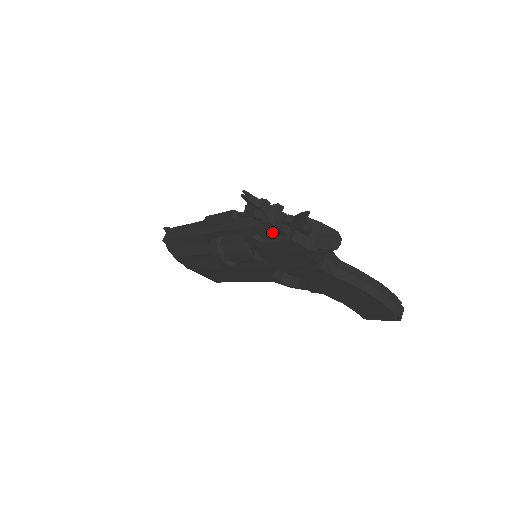
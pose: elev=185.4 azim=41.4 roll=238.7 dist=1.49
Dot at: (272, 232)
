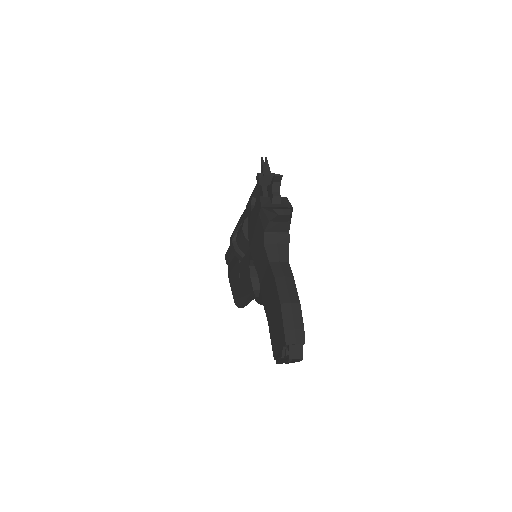
Dot at: occluded
